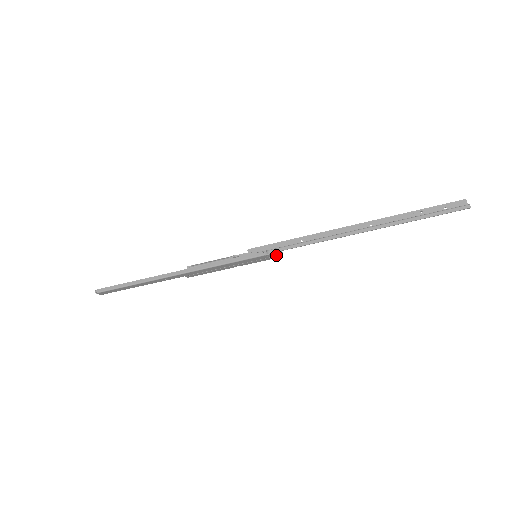
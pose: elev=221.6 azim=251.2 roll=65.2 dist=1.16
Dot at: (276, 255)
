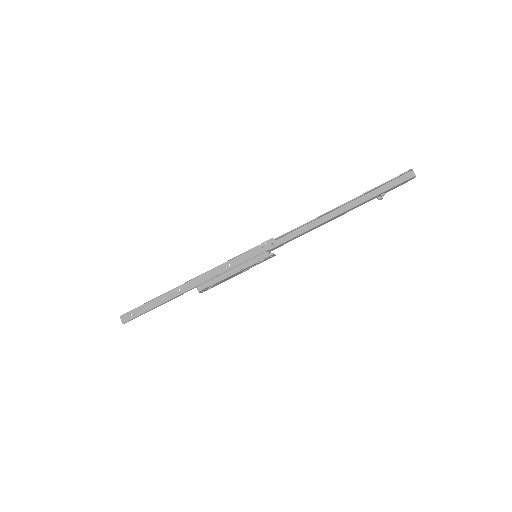
Dot at: (271, 247)
